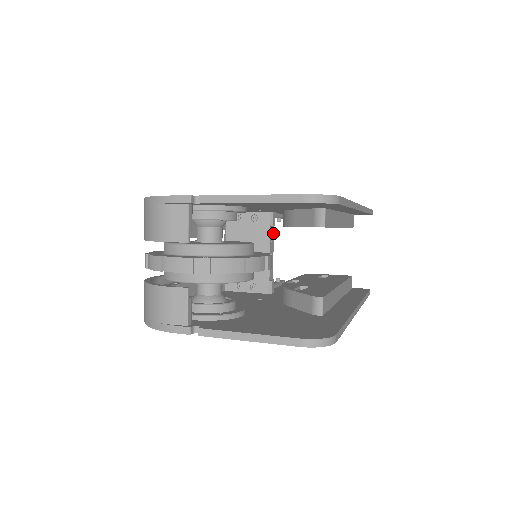
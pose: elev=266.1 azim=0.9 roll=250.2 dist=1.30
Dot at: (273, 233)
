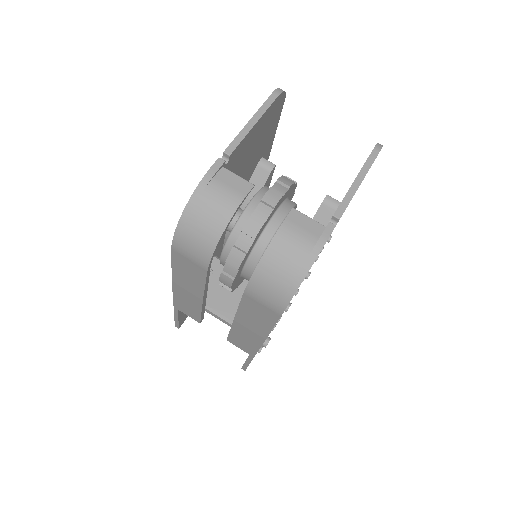
Dot at: occluded
